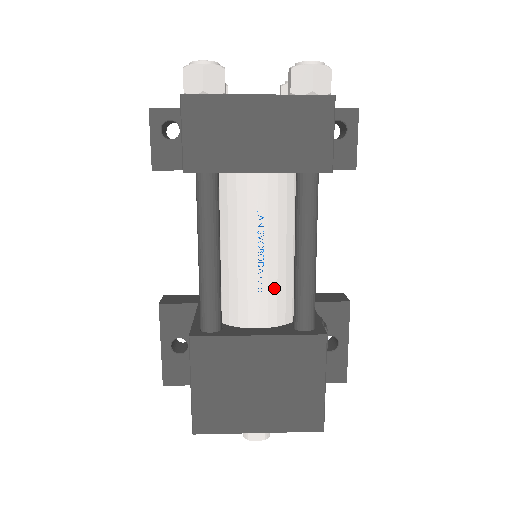
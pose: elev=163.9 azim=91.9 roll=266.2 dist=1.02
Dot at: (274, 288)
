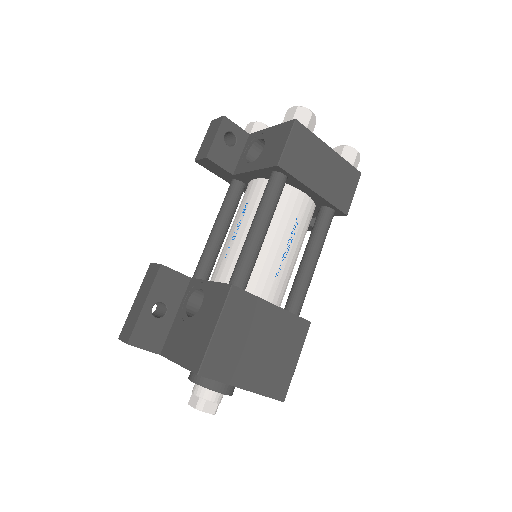
Dot at: (284, 277)
